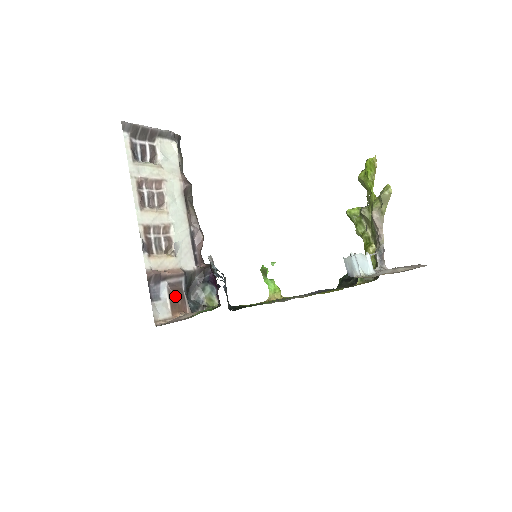
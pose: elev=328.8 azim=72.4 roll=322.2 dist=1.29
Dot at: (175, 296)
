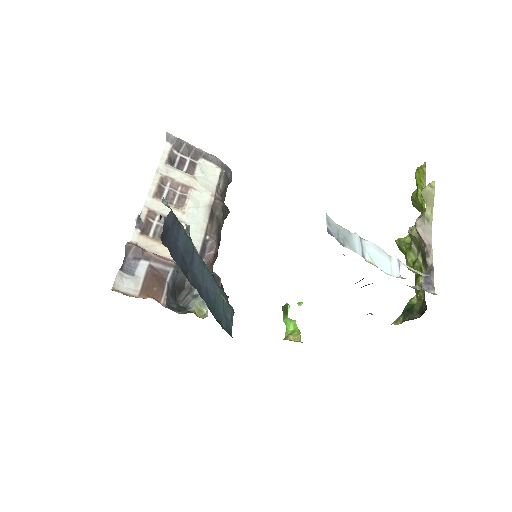
Dot at: (152, 280)
